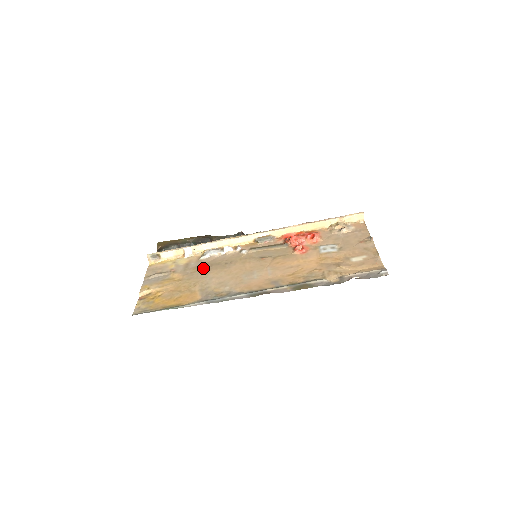
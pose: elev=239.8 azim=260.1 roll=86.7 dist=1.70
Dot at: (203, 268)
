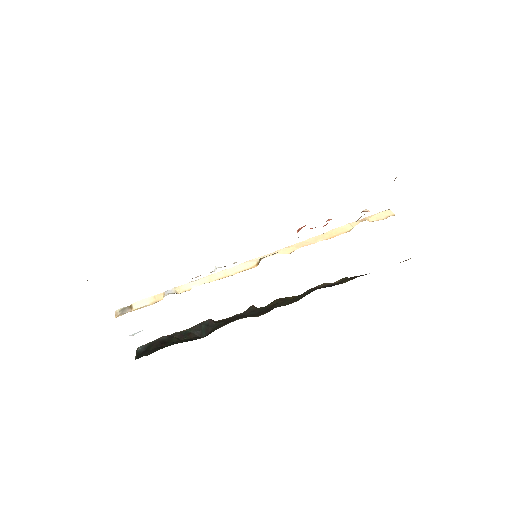
Dot at: occluded
